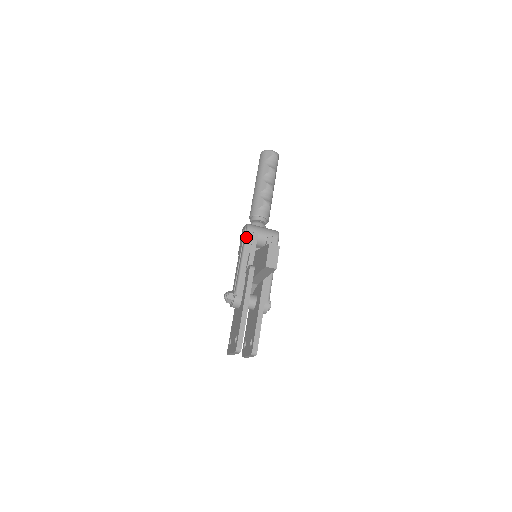
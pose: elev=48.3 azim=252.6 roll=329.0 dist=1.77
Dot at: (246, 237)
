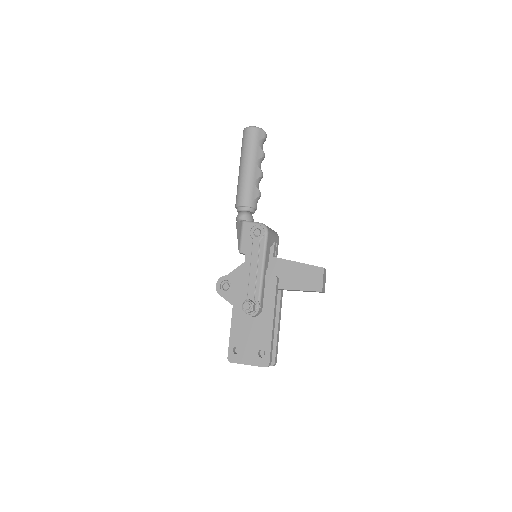
Dot at: (267, 241)
